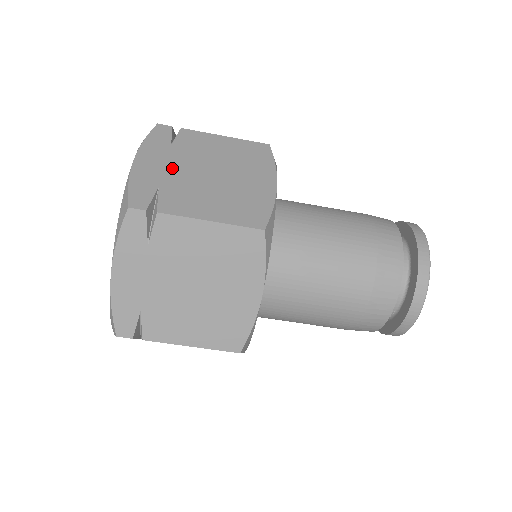
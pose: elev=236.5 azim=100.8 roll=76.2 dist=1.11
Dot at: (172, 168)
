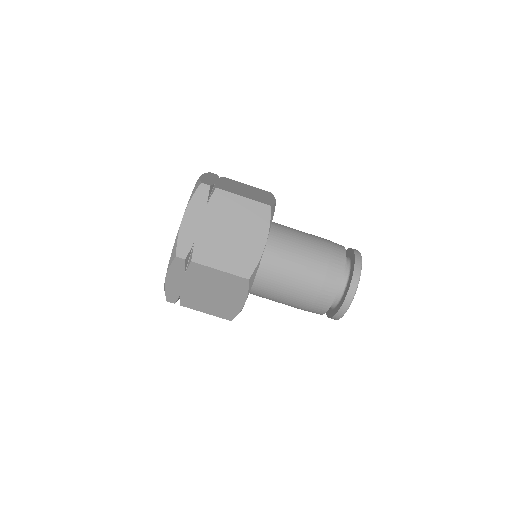
Dot at: (204, 226)
